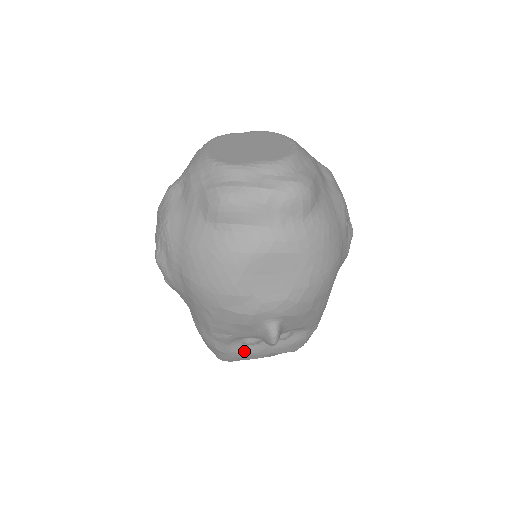
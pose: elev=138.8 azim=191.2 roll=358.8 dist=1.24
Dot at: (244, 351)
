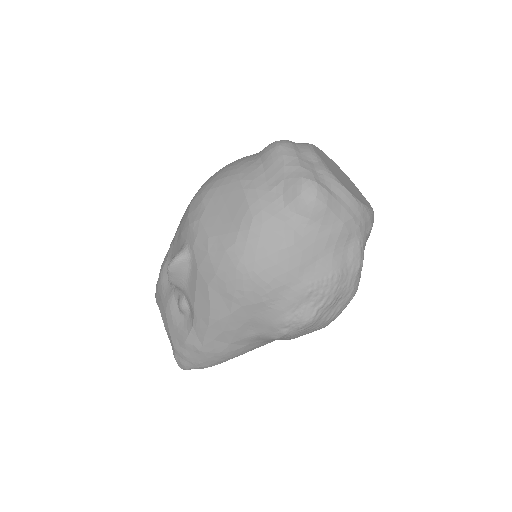
Dot at: (164, 284)
